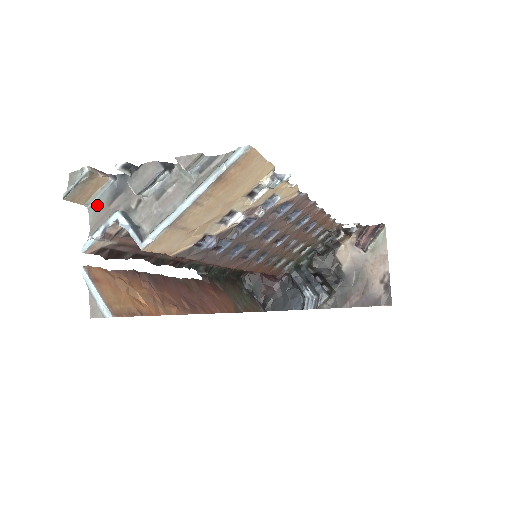
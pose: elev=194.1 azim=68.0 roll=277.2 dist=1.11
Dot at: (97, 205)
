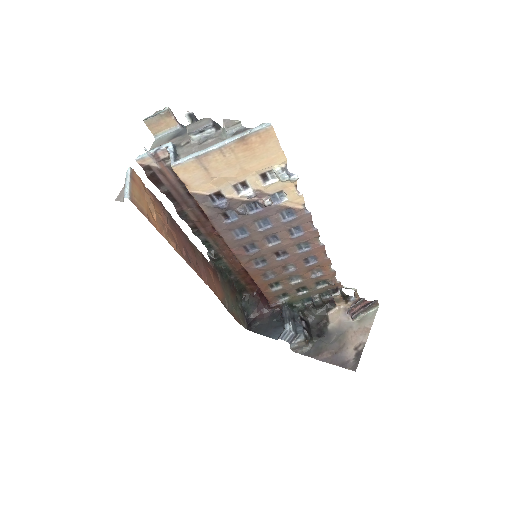
Dot at: (162, 139)
